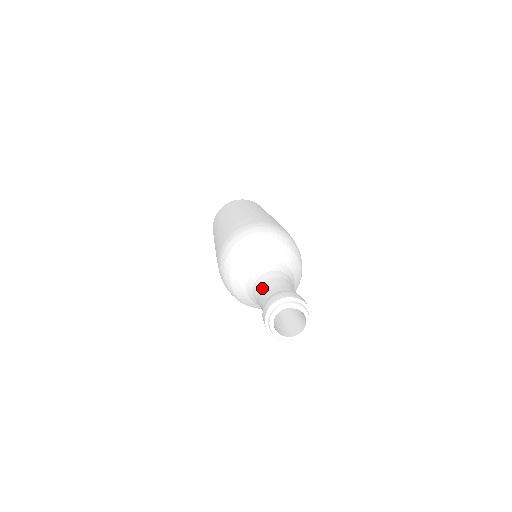
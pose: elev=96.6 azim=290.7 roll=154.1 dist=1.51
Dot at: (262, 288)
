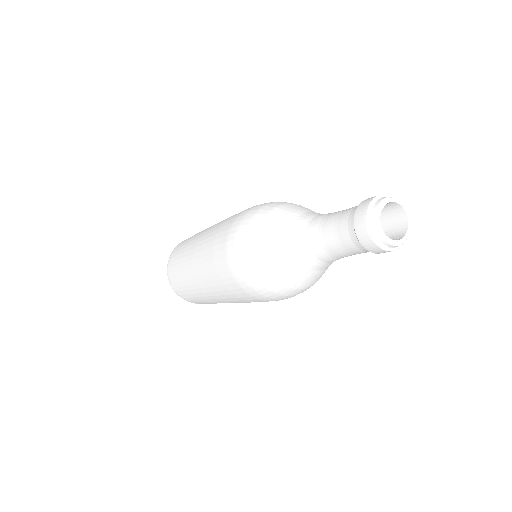
Dot at: (326, 241)
